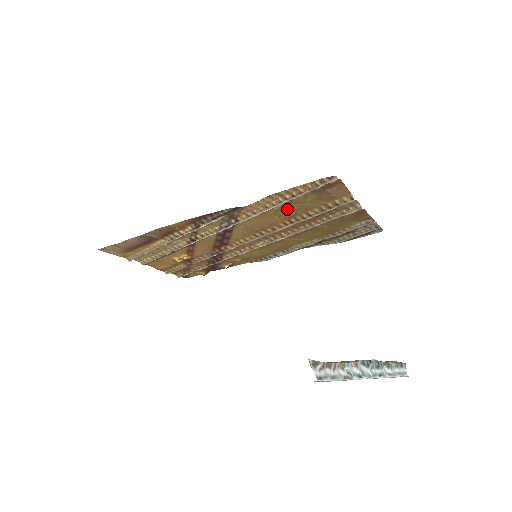
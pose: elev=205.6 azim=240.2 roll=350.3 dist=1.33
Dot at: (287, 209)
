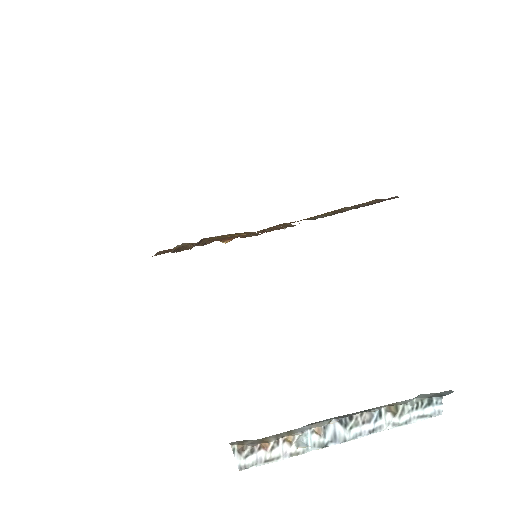
Dot at: (221, 237)
